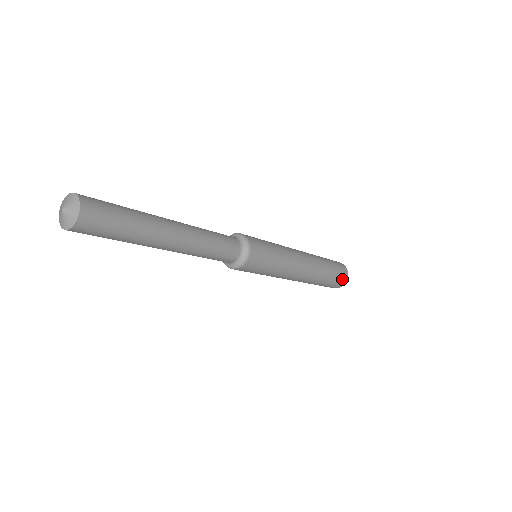
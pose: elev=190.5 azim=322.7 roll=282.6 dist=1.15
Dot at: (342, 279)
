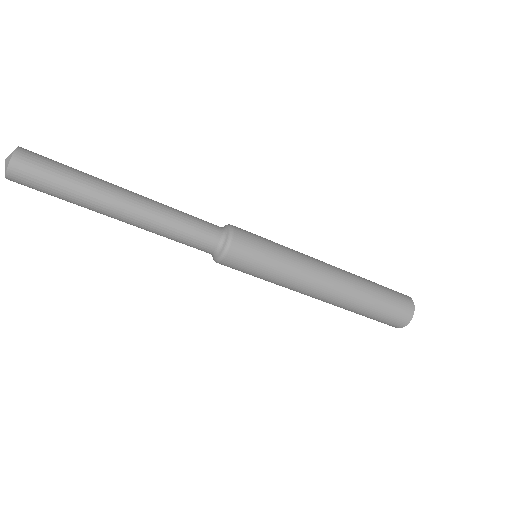
Dot at: (405, 305)
